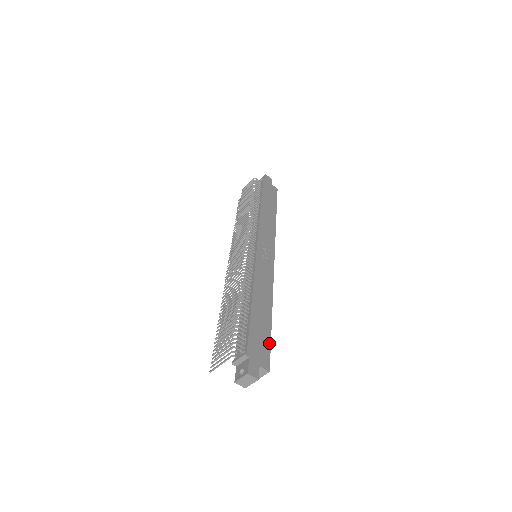
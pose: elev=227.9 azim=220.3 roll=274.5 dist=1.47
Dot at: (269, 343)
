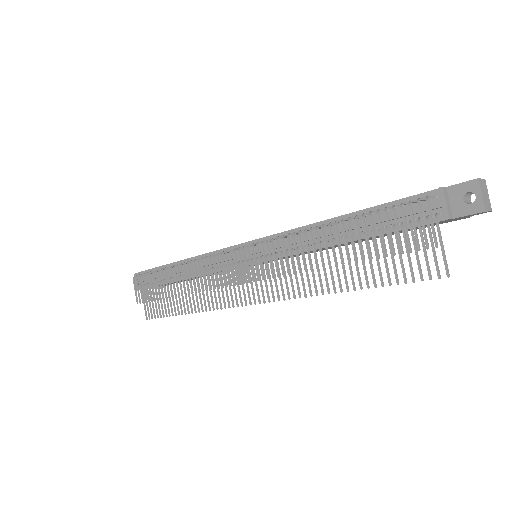
Dot at: occluded
